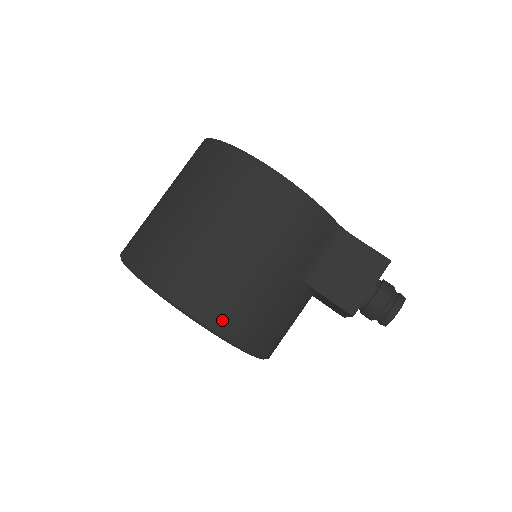
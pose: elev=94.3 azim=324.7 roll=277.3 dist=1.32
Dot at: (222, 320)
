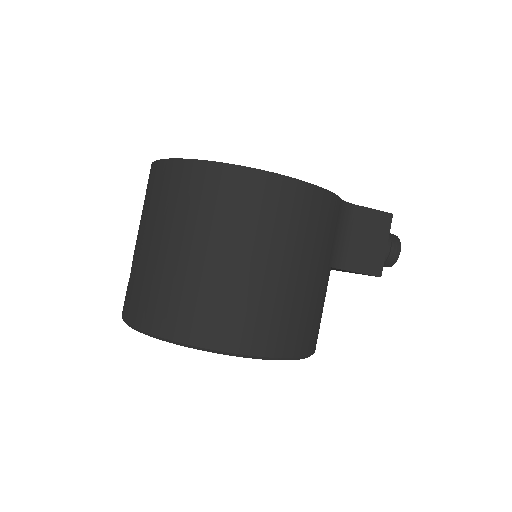
Dot at: (294, 344)
